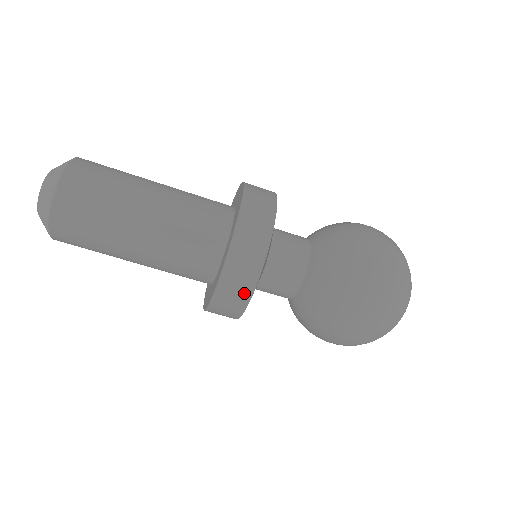
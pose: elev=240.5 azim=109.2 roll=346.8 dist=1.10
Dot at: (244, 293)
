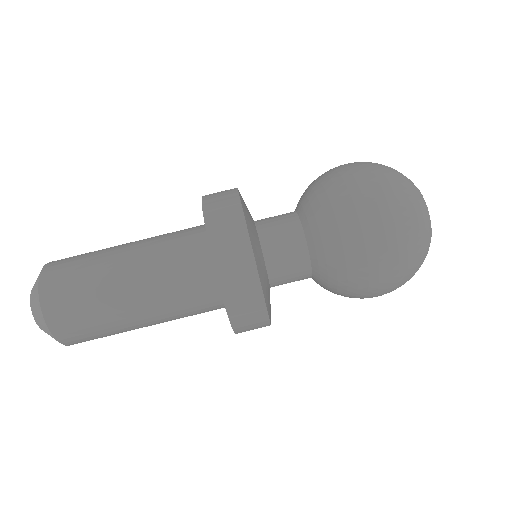
Dot at: (251, 283)
